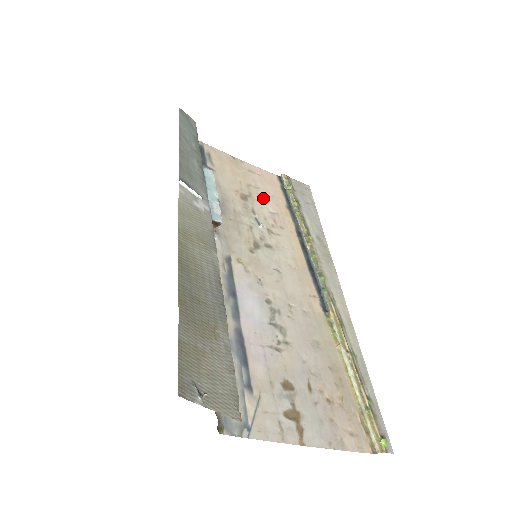
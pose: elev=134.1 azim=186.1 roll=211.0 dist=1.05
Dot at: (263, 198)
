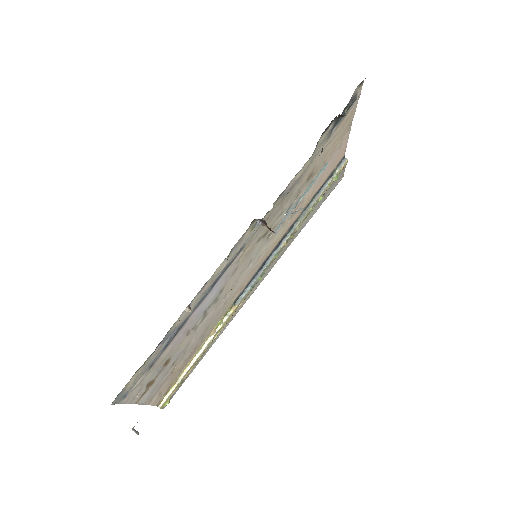
Dot at: (315, 181)
